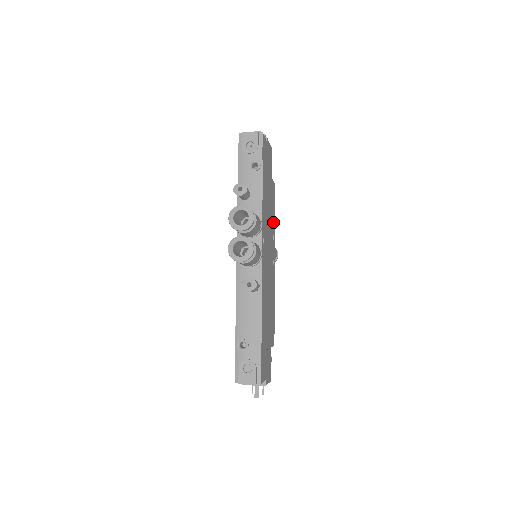
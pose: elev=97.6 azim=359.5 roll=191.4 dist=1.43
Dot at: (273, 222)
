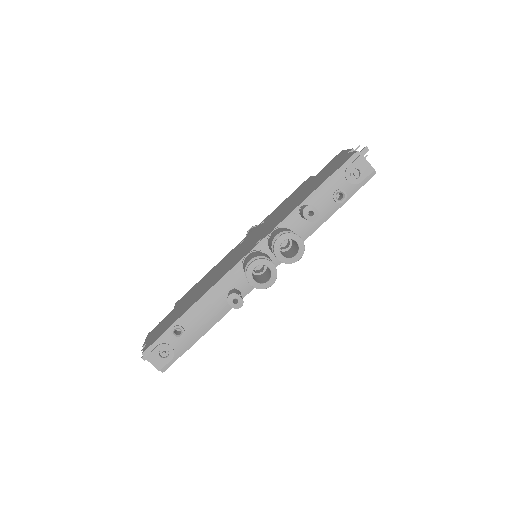
Dot at: occluded
